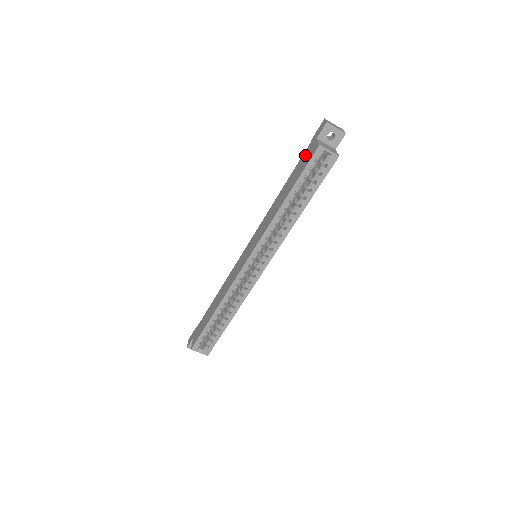
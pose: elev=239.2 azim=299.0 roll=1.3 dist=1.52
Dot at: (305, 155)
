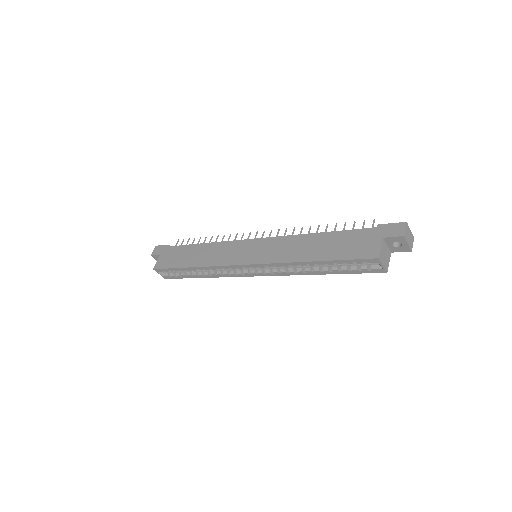
Dot at: (362, 237)
